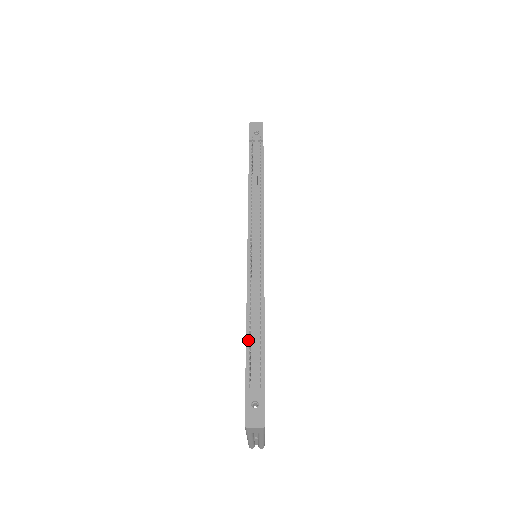
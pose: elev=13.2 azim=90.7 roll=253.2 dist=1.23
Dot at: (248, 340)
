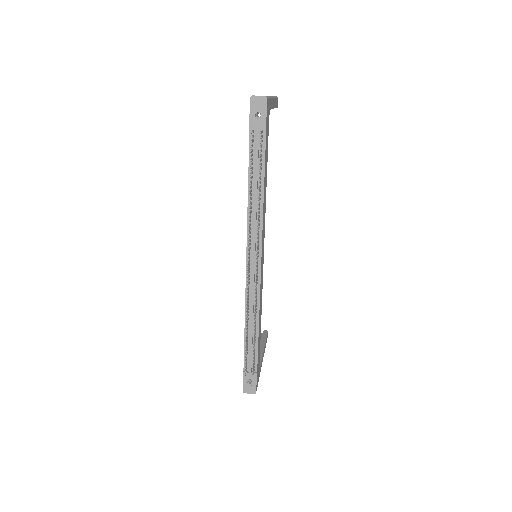
Dot at: occluded
